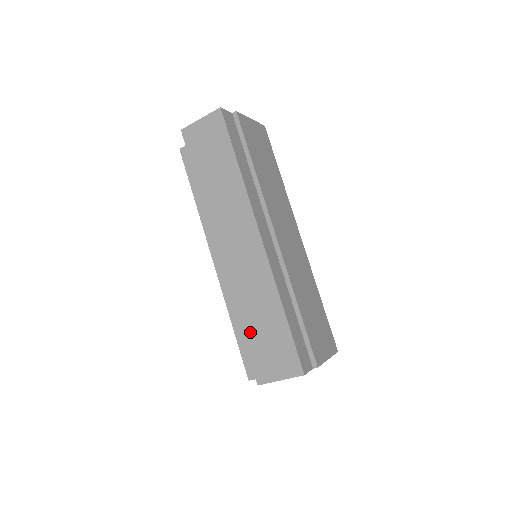
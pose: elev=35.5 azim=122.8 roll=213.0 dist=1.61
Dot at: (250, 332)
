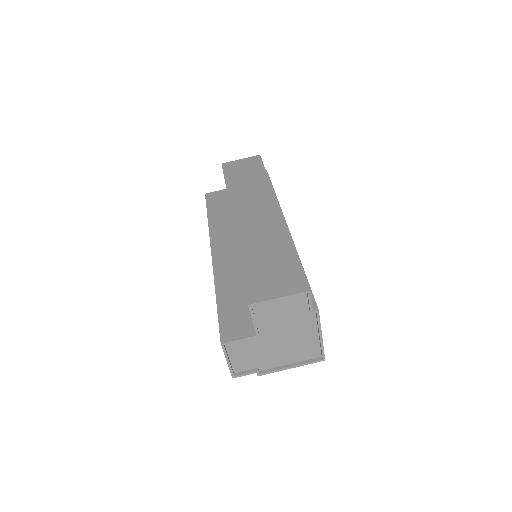
Dot at: (251, 264)
